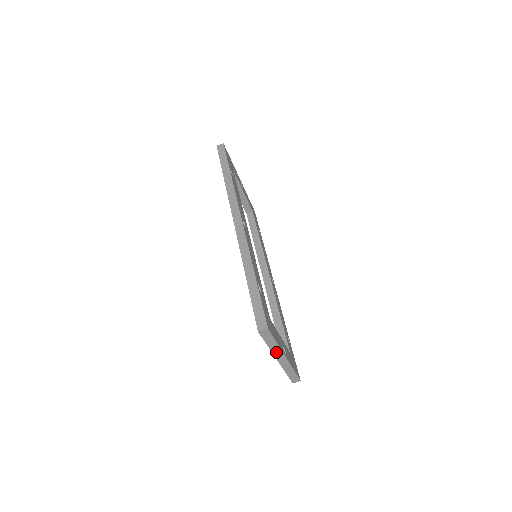
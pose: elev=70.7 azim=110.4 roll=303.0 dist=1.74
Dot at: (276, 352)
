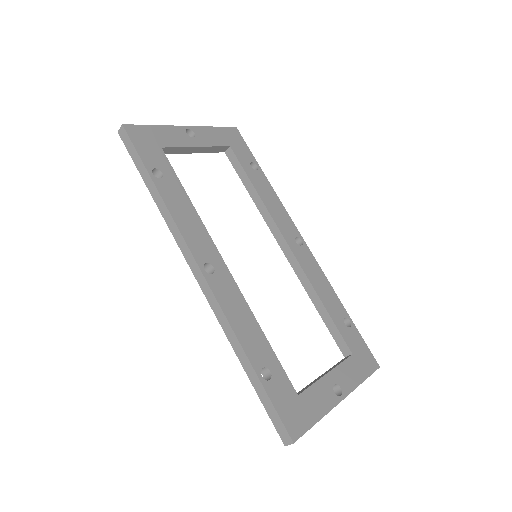
Dot at: occluded
